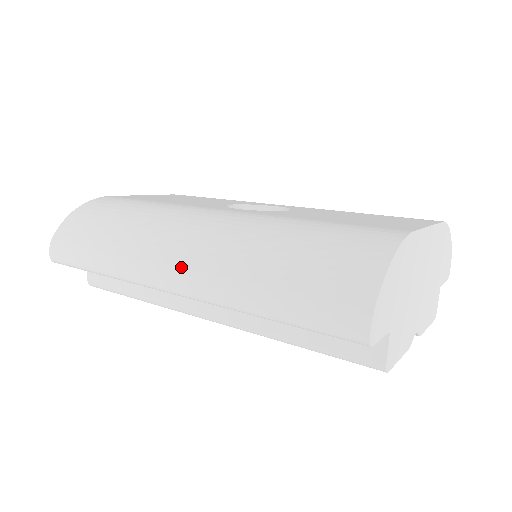
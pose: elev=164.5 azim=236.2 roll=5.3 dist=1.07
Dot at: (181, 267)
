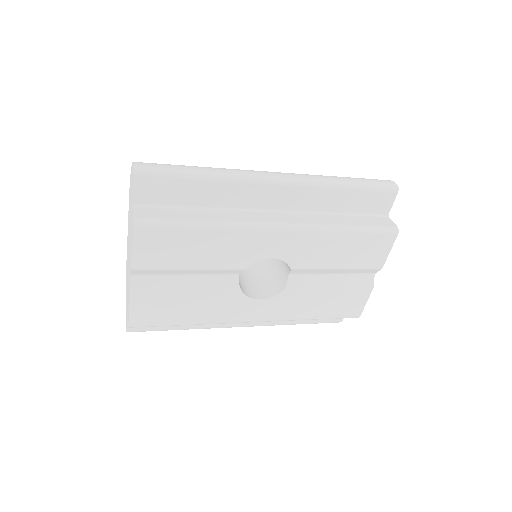
Dot at: occluded
